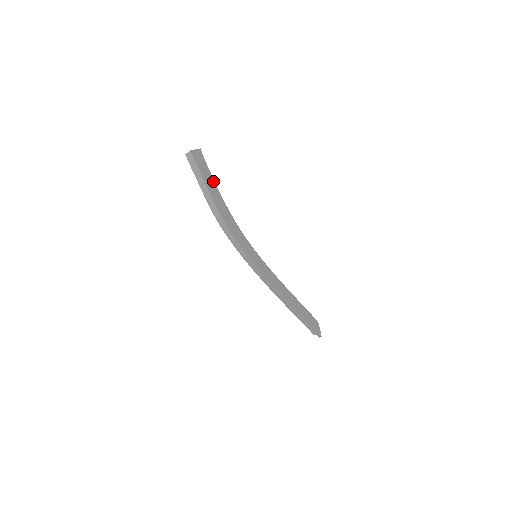
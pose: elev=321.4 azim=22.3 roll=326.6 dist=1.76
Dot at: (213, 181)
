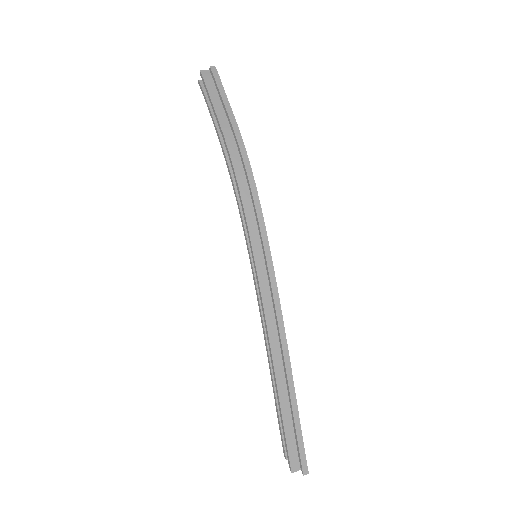
Dot at: occluded
